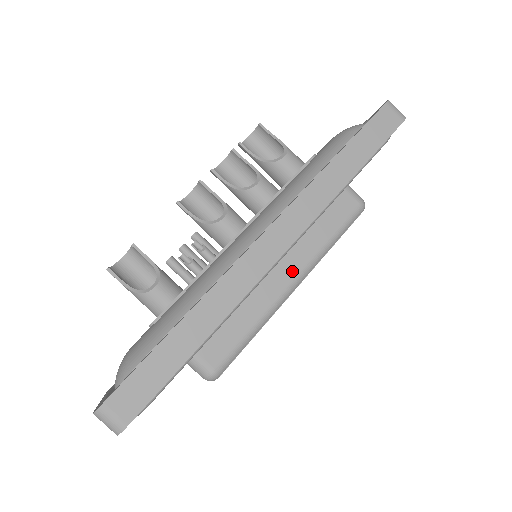
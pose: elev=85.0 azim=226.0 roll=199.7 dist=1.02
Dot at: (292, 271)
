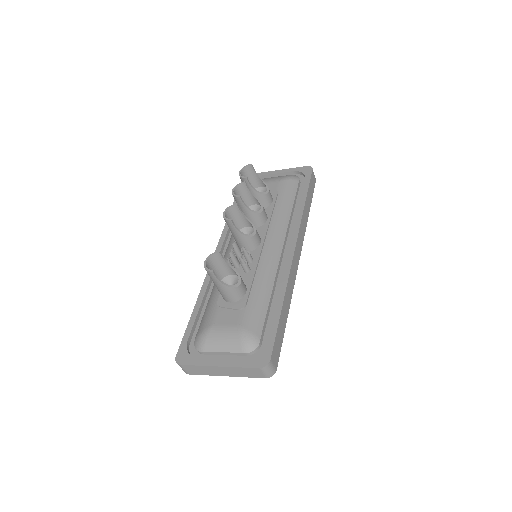
Dot at: occluded
